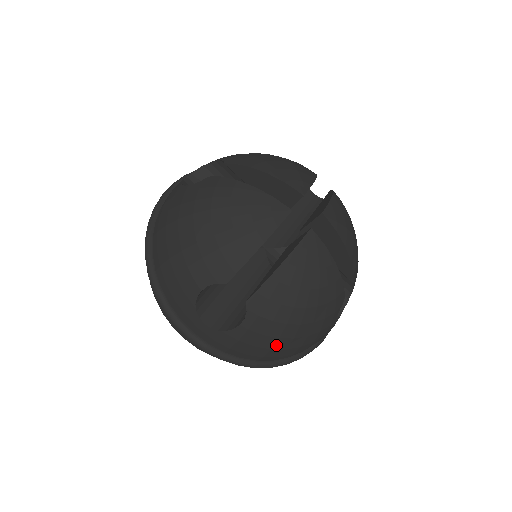
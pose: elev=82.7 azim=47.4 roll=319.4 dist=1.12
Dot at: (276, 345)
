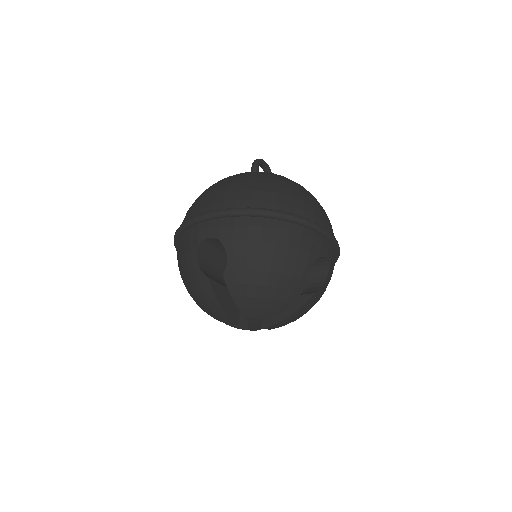
Dot at: occluded
